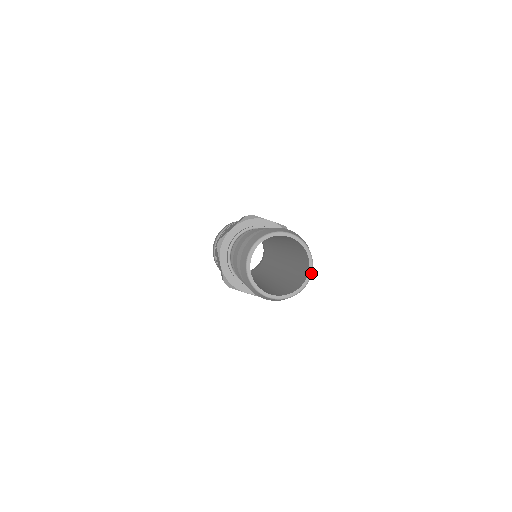
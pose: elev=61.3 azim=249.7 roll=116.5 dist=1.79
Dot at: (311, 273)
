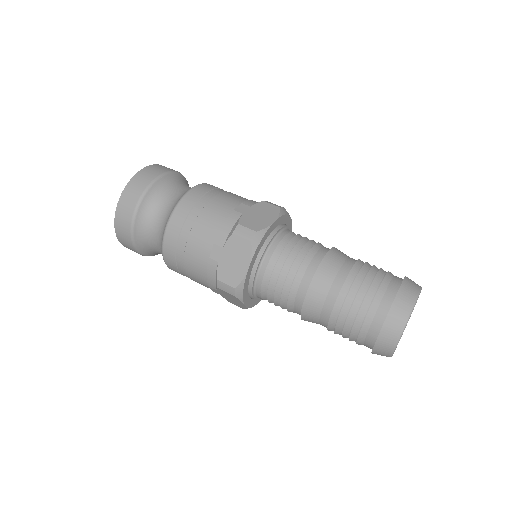
Dot at: occluded
